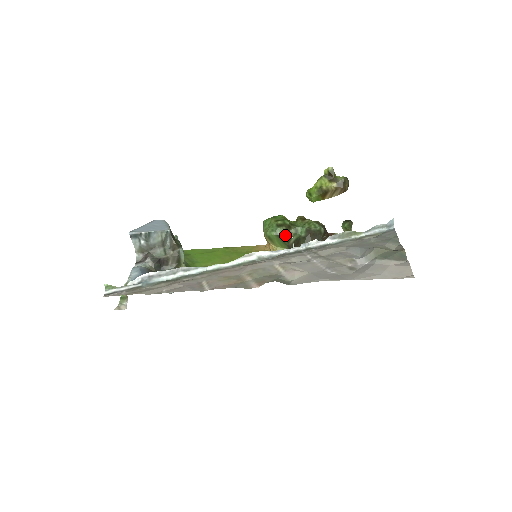
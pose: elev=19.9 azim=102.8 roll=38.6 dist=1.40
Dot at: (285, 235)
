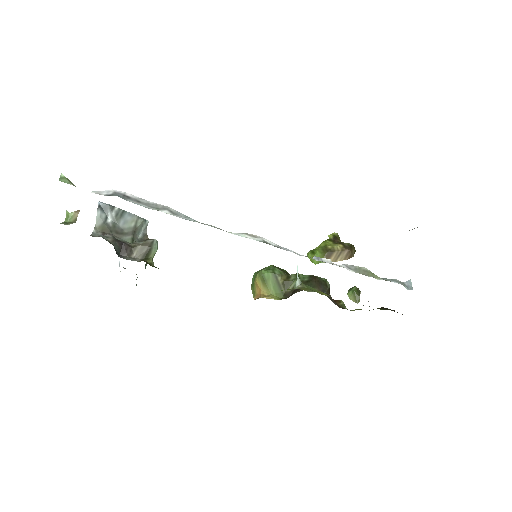
Dot at: (283, 278)
